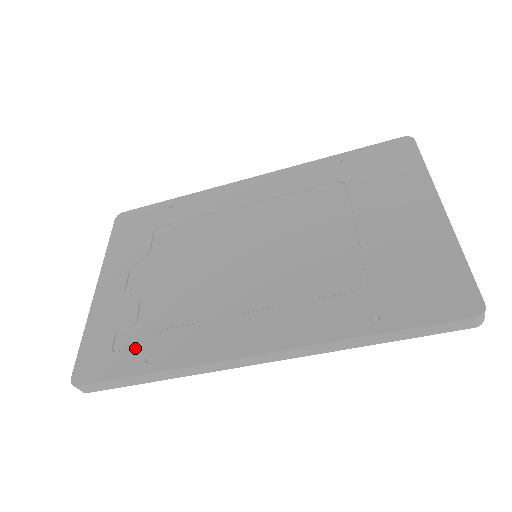
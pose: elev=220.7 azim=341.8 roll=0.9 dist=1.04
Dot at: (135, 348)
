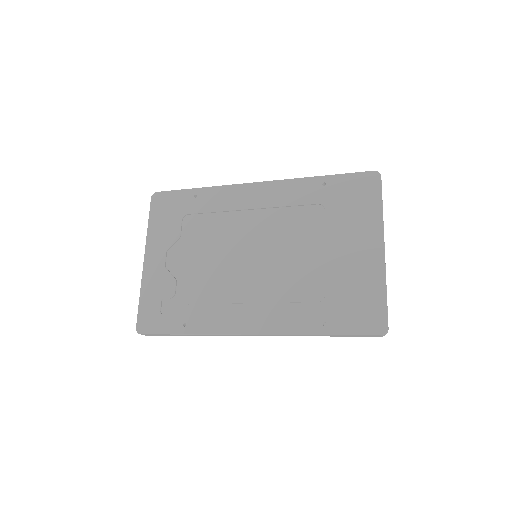
Dot at: (176, 315)
